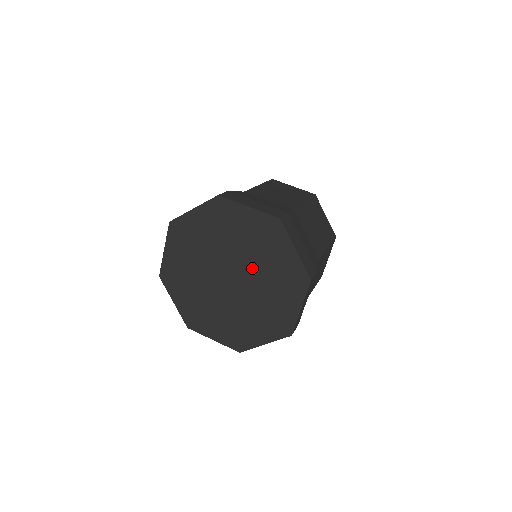
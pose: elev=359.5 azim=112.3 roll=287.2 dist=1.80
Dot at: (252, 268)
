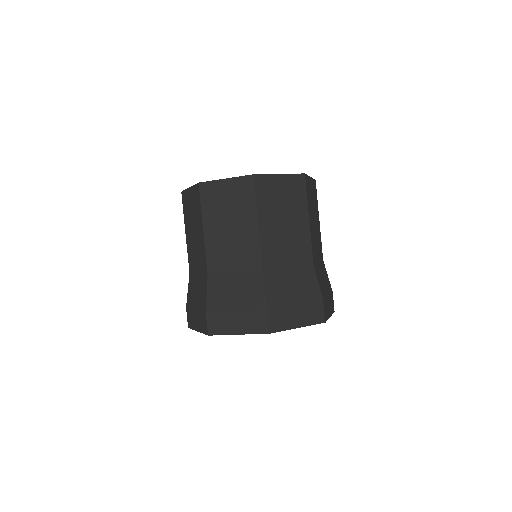
Dot at: occluded
